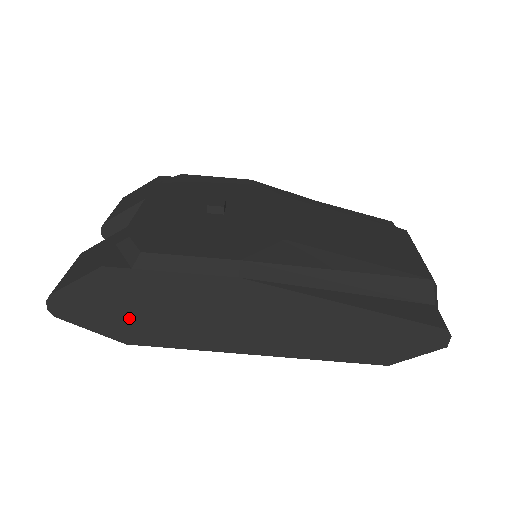
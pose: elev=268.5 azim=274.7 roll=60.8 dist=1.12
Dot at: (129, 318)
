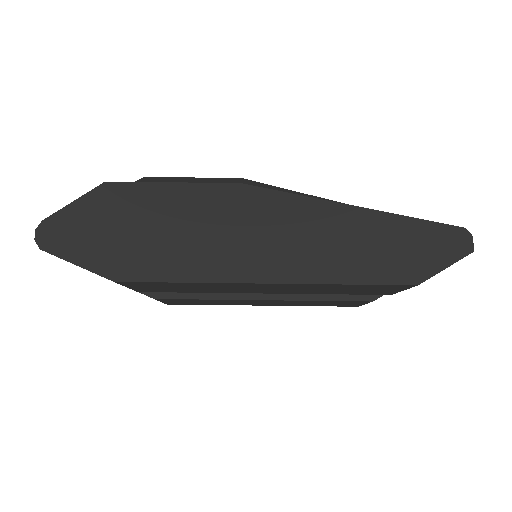
Dot at: (123, 244)
